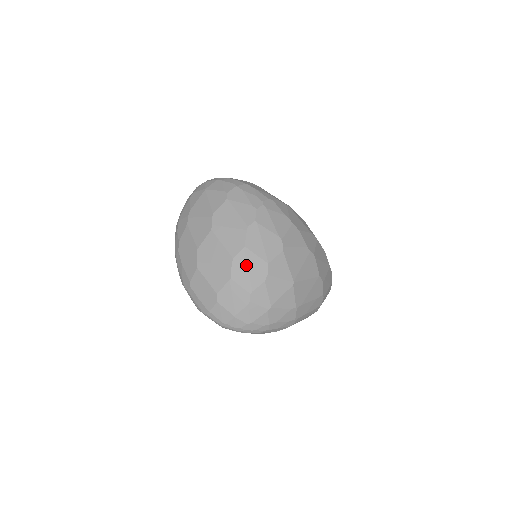
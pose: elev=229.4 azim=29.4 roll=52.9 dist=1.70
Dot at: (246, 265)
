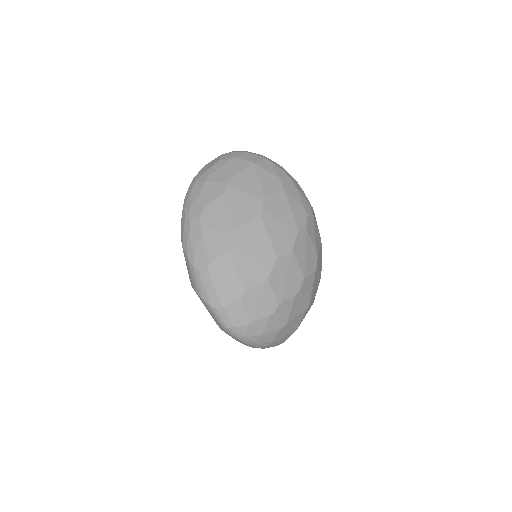
Dot at: (286, 271)
